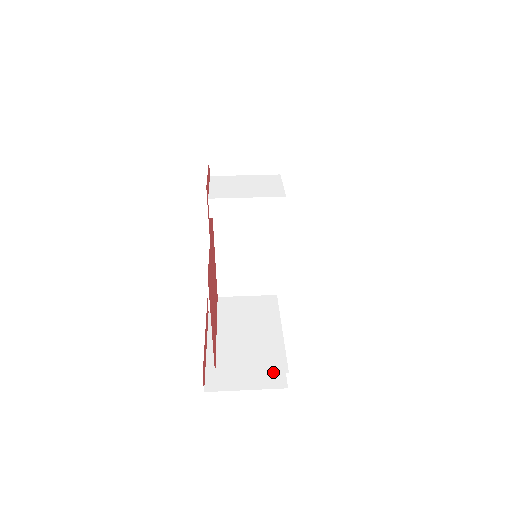
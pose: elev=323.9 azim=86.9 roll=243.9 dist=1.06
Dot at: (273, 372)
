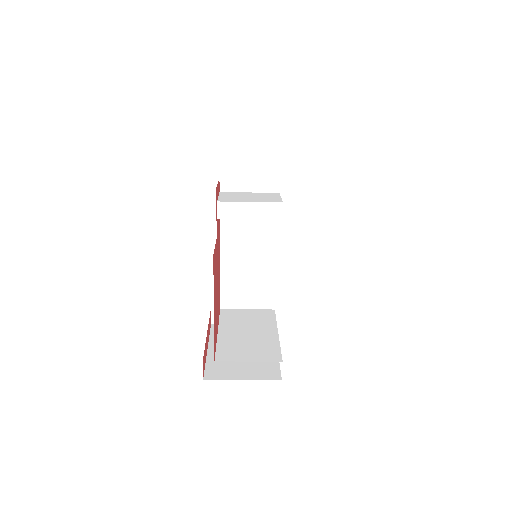
Dot at: (268, 361)
